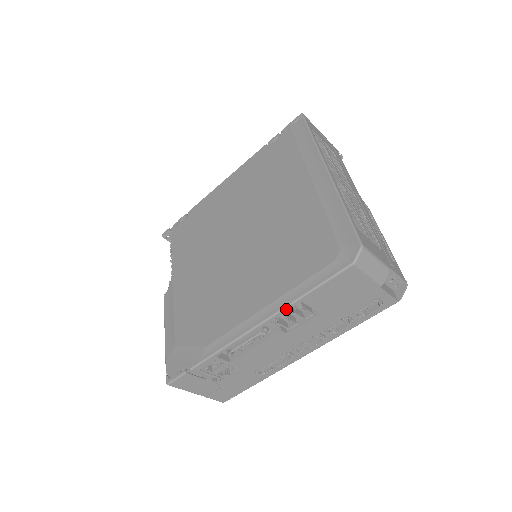
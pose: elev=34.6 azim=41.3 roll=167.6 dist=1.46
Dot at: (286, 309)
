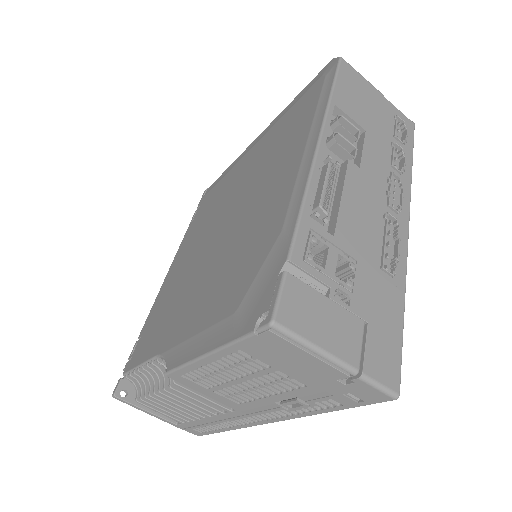
Dot at: (328, 116)
